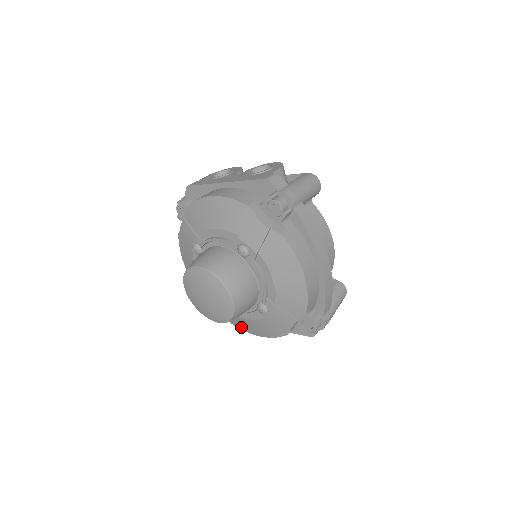
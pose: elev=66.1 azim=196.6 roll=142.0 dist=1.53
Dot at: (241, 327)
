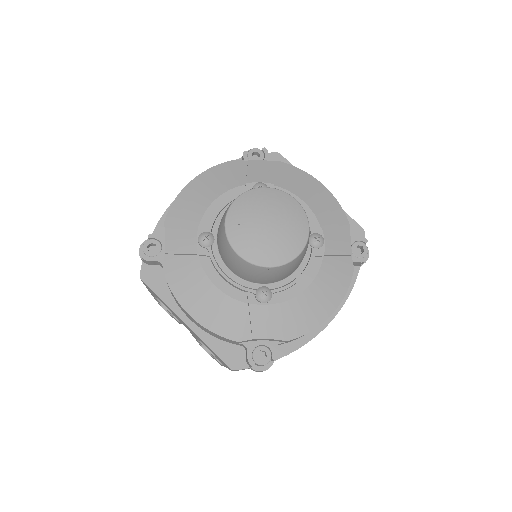
Dot at: (177, 285)
